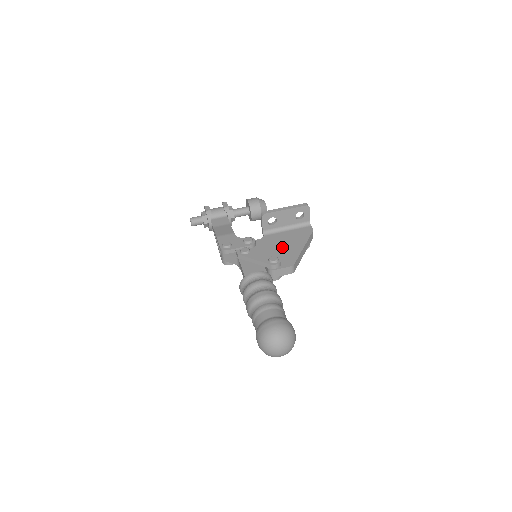
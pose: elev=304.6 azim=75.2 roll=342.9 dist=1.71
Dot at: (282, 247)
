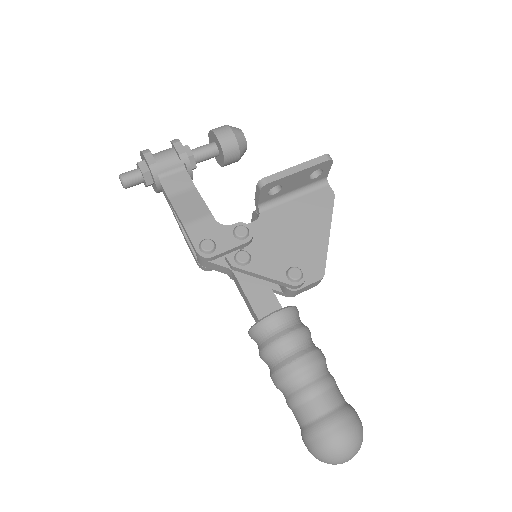
Dot at: (296, 237)
